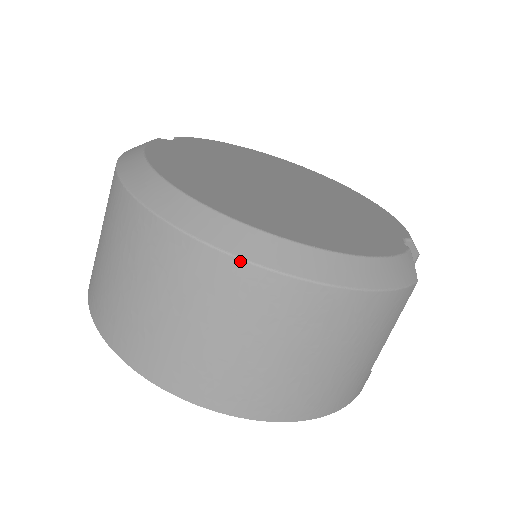
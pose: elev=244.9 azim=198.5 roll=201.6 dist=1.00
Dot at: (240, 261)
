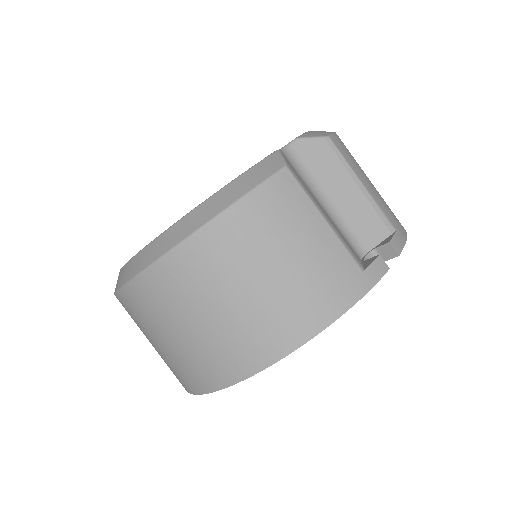
Dot at: (138, 277)
